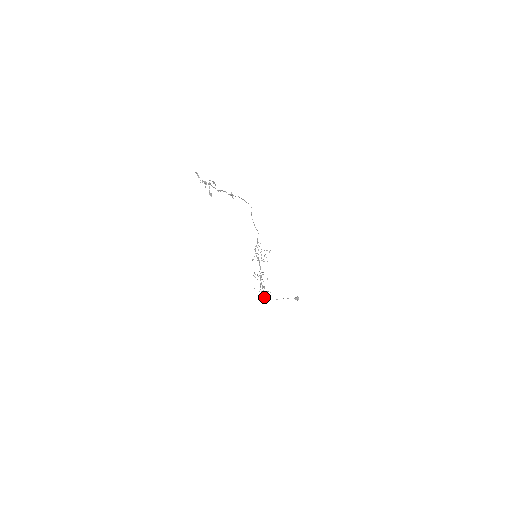
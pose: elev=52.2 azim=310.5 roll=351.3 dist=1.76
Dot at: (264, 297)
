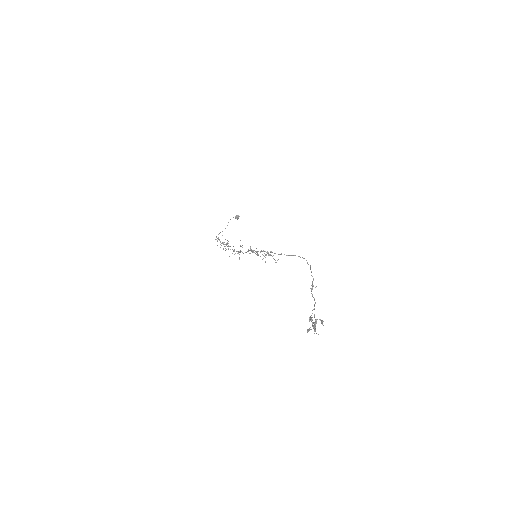
Dot at: occluded
